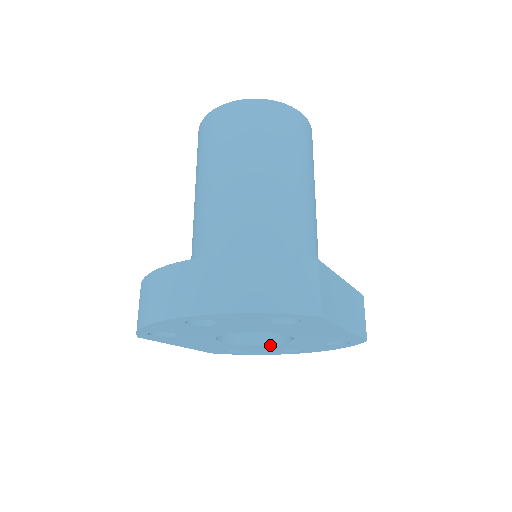
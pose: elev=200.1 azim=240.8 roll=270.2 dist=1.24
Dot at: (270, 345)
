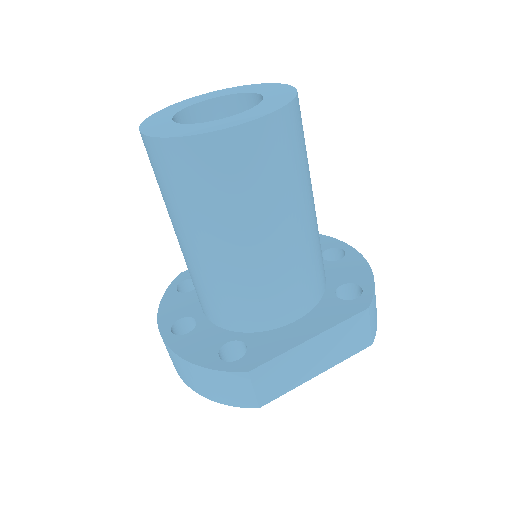
Dot at: occluded
